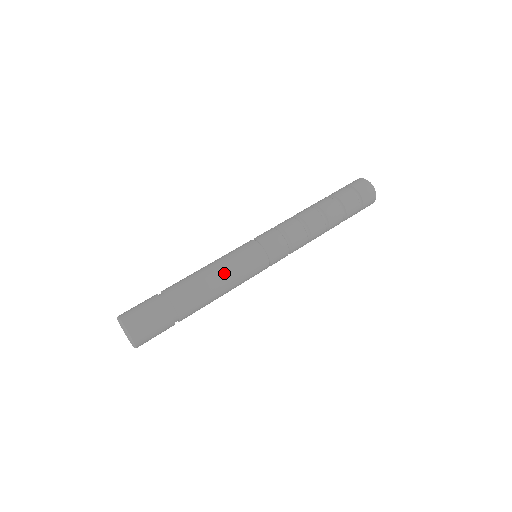
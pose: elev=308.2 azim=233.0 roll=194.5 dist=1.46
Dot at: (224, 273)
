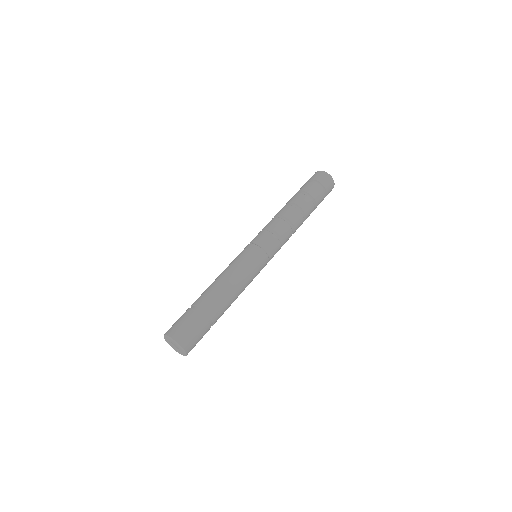
Dot at: (233, 273)
